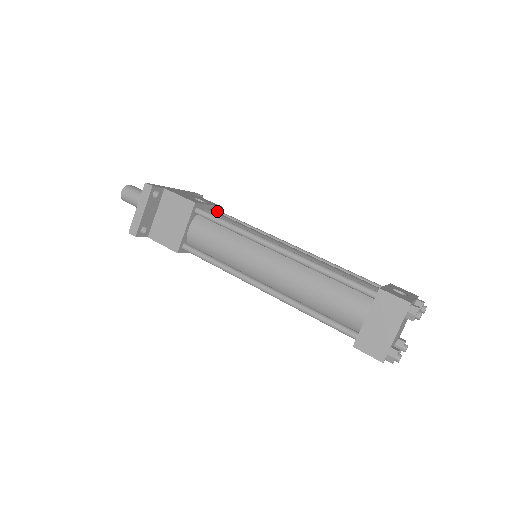
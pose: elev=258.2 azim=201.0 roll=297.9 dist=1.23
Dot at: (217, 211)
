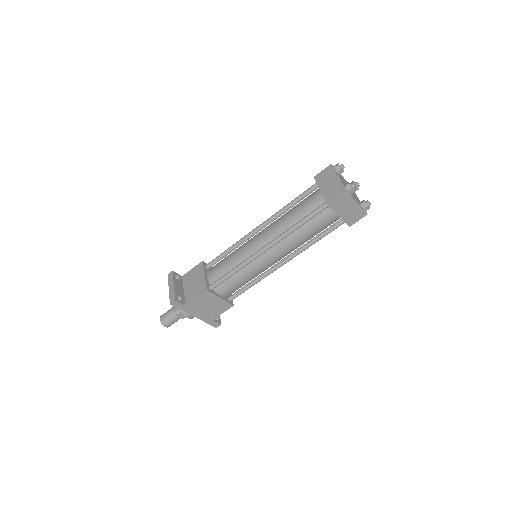
Dot at: occluded
